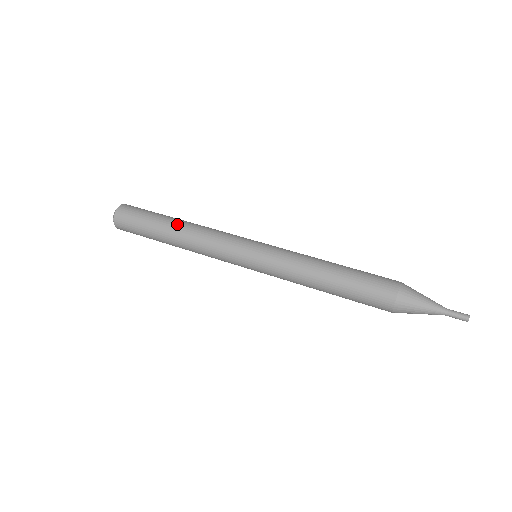
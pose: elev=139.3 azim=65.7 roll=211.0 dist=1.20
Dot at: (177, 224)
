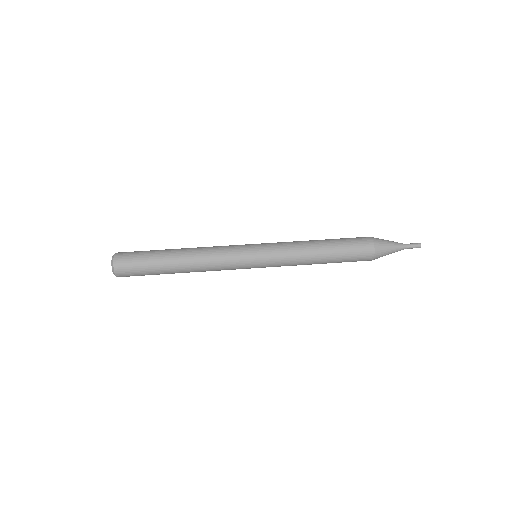
Dot at: (180, 252)
